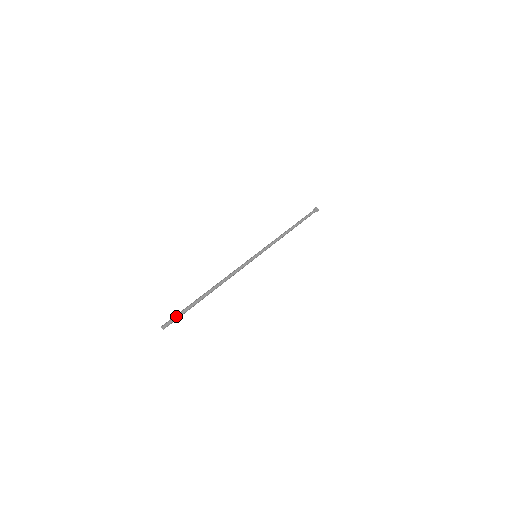
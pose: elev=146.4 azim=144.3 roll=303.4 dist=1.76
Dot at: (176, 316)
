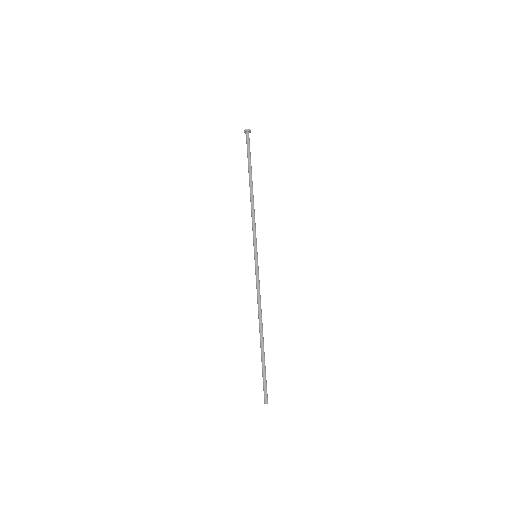
Dot at: (266, 385)
